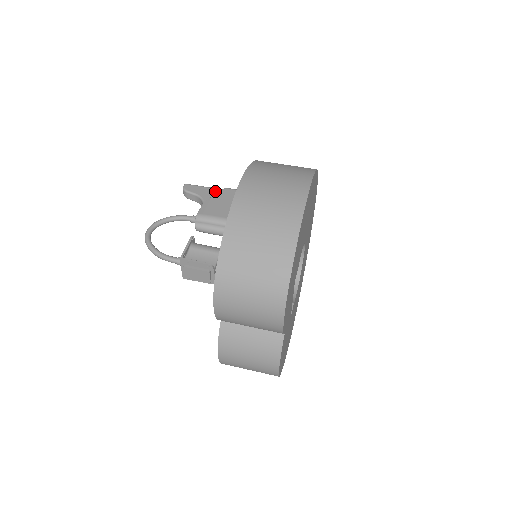
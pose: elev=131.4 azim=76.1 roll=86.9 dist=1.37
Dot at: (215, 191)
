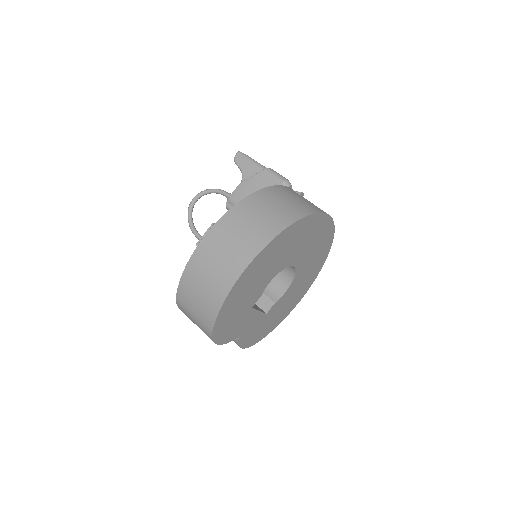
Dot at: (257, 170)
